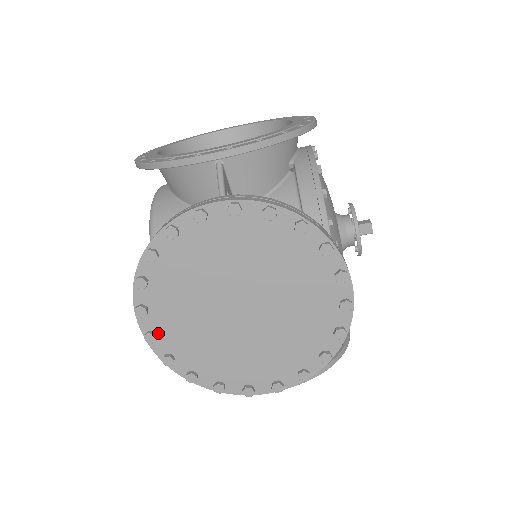
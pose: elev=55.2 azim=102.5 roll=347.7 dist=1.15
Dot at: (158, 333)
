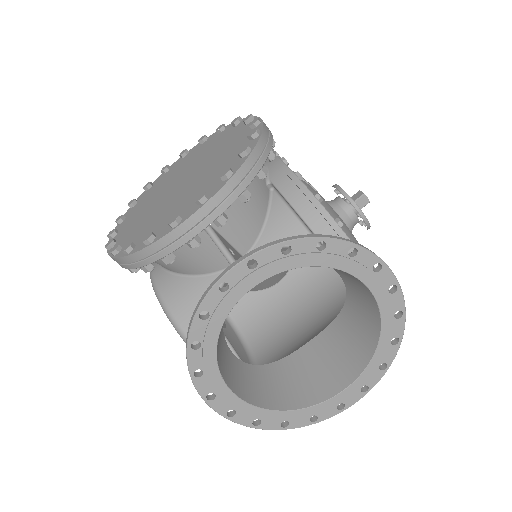
Dot at: (118, 241)
